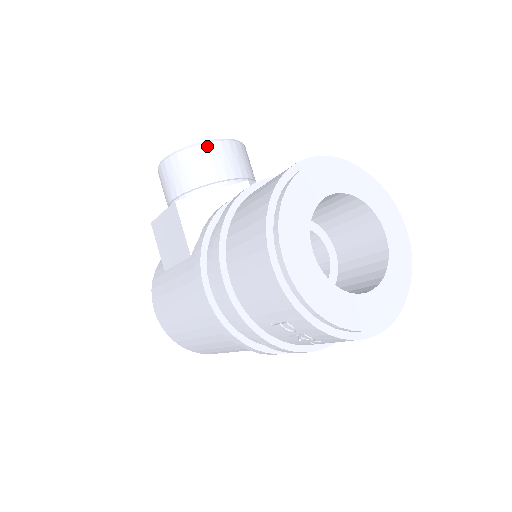
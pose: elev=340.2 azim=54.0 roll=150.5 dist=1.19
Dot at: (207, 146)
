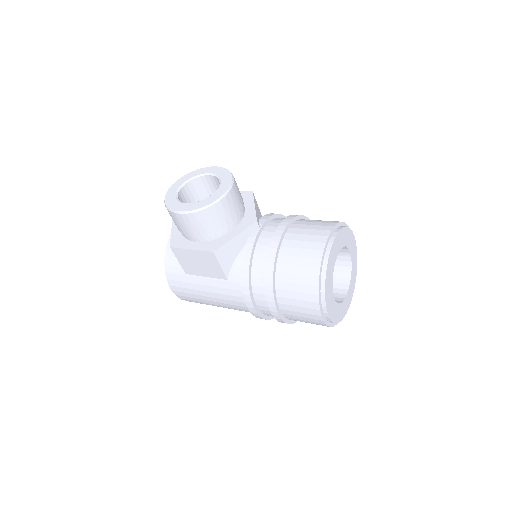
Dot at: (223, 201)
